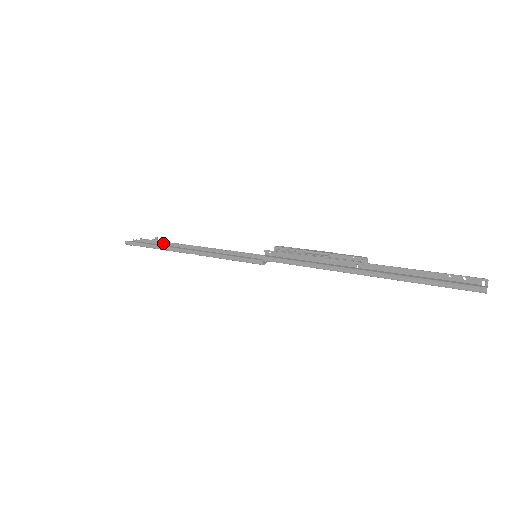
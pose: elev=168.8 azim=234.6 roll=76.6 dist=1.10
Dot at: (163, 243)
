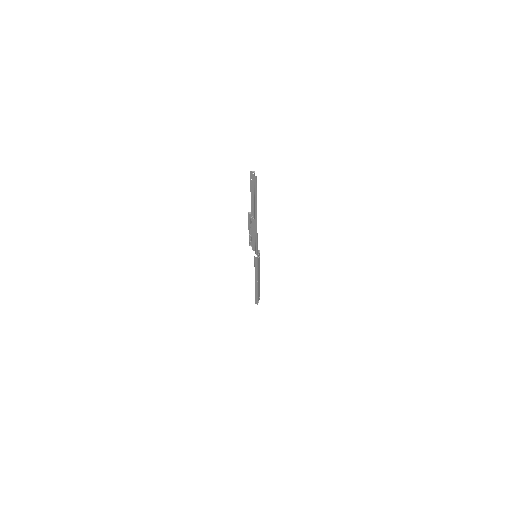
Dot at: occluded
